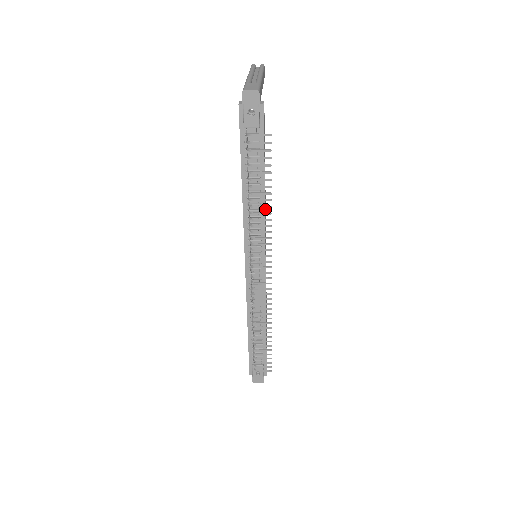
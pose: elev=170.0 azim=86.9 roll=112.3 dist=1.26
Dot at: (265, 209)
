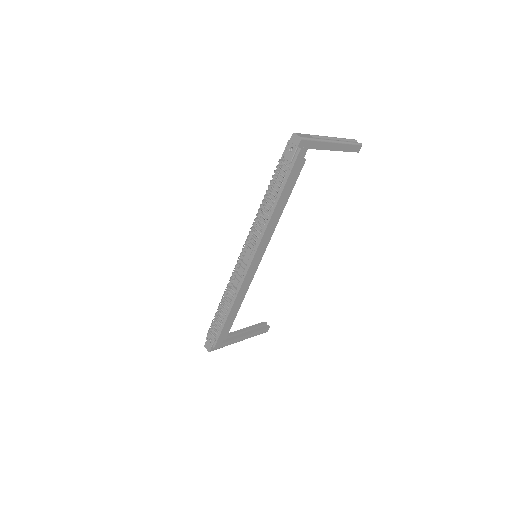
Dot at: (274, 225)
